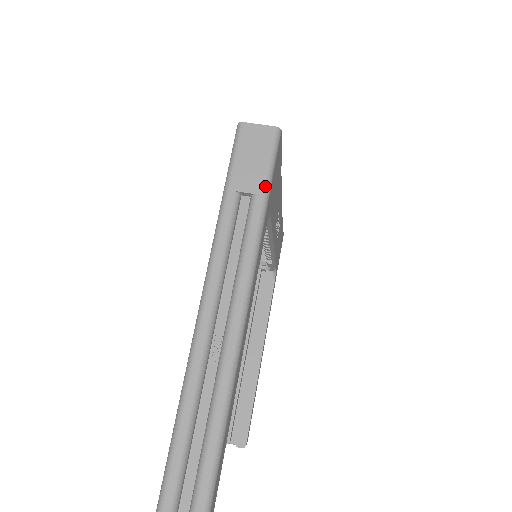
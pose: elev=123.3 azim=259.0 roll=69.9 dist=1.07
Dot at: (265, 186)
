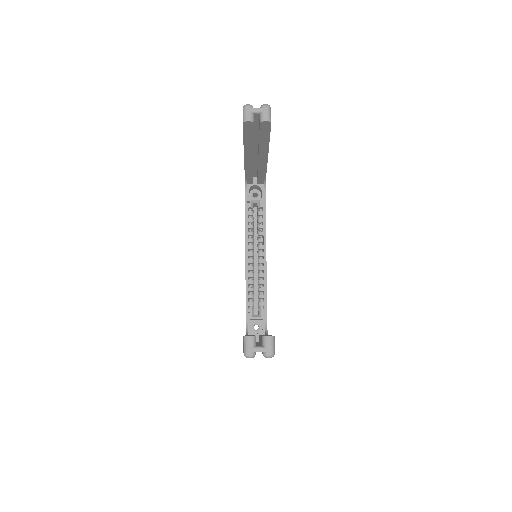
Dot at: occluded
